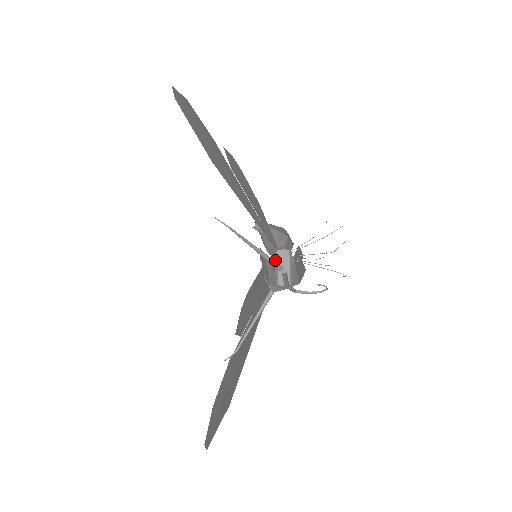
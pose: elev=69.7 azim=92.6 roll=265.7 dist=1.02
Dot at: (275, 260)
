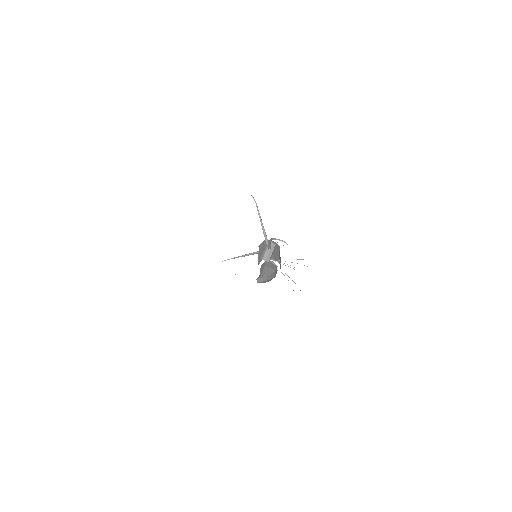
Dot at: (267, 244)
